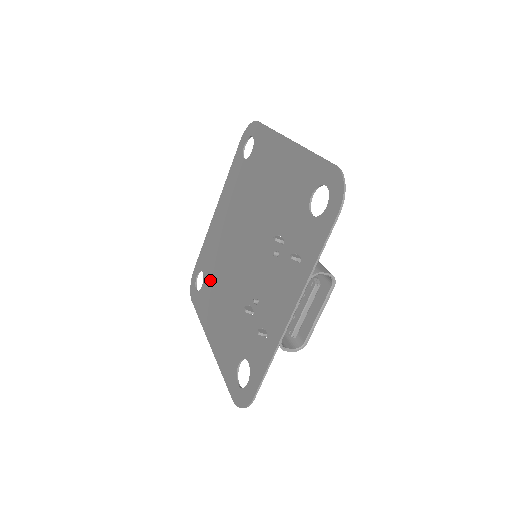
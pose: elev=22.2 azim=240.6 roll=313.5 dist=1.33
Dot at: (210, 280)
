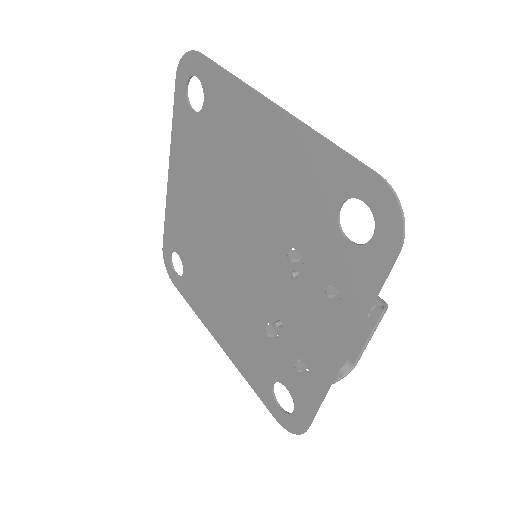
Dot at: (194, 269)
